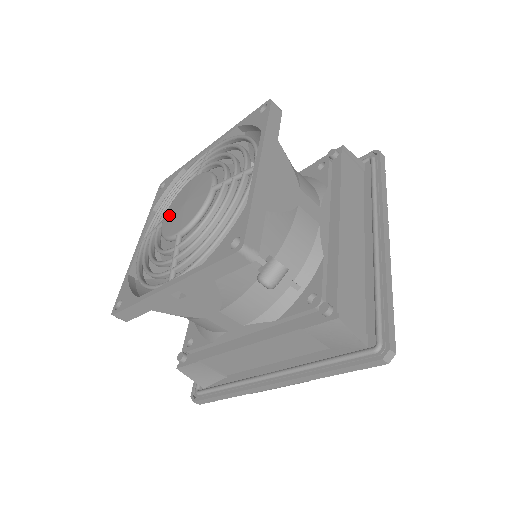
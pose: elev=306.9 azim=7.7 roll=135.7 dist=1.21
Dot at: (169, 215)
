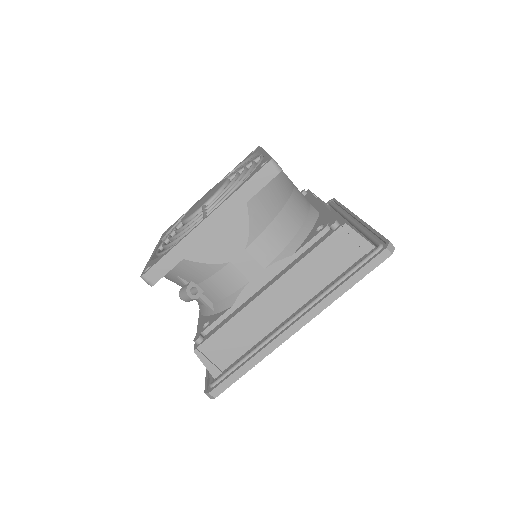
Dot at: occluded
